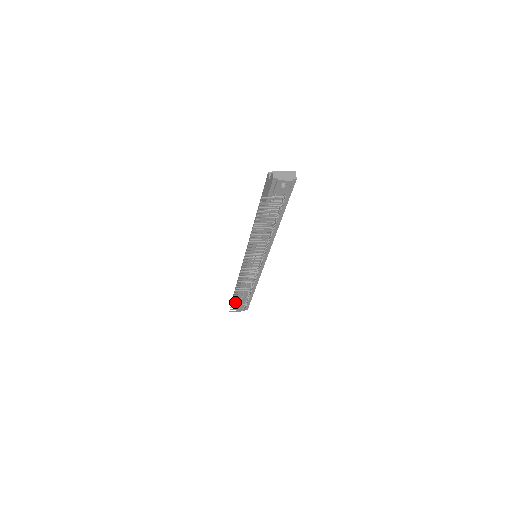
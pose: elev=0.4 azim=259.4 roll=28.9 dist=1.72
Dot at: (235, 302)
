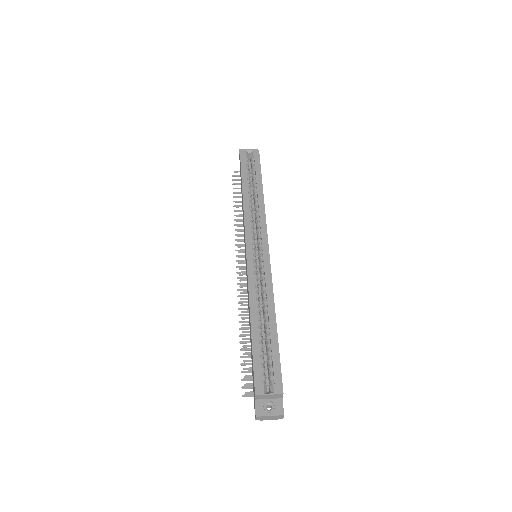
Dot at: occluded
